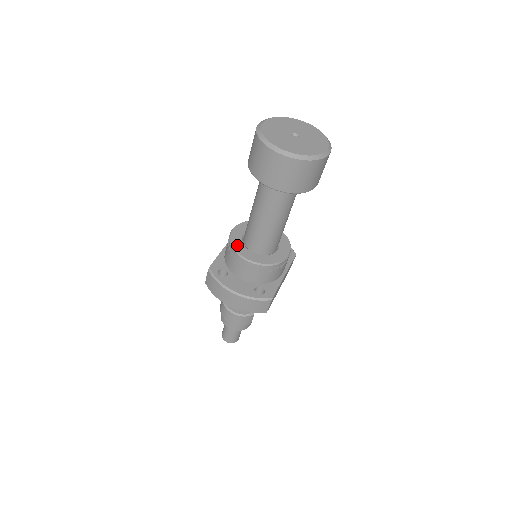
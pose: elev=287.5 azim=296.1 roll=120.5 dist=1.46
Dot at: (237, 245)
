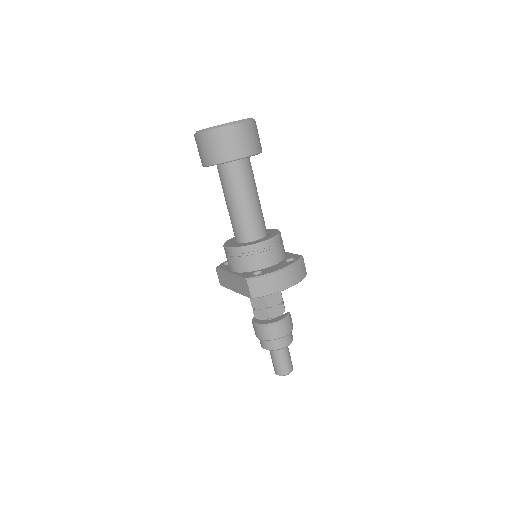
Dot at: (246, 244)
